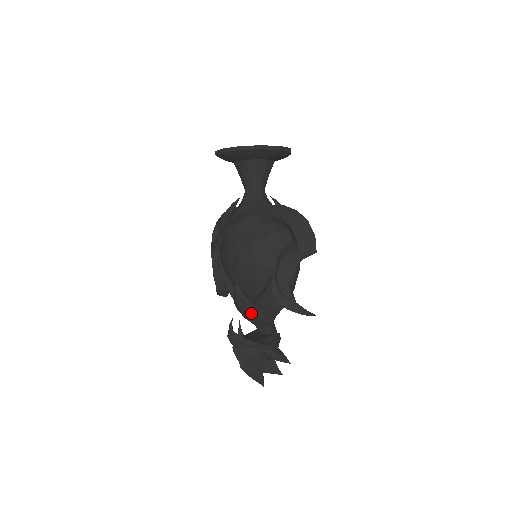
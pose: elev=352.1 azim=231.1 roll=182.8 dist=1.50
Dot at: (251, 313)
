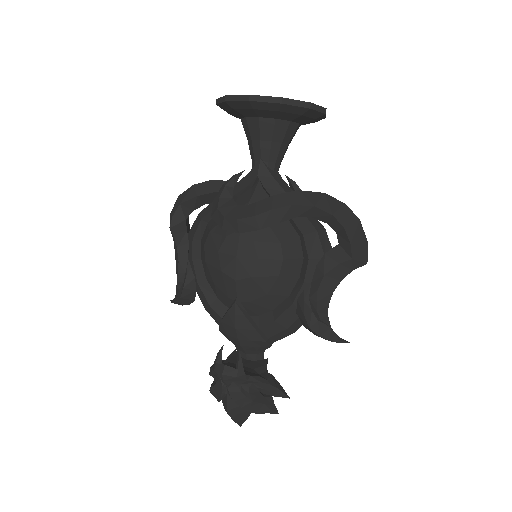
Dot at: (252, 337)
